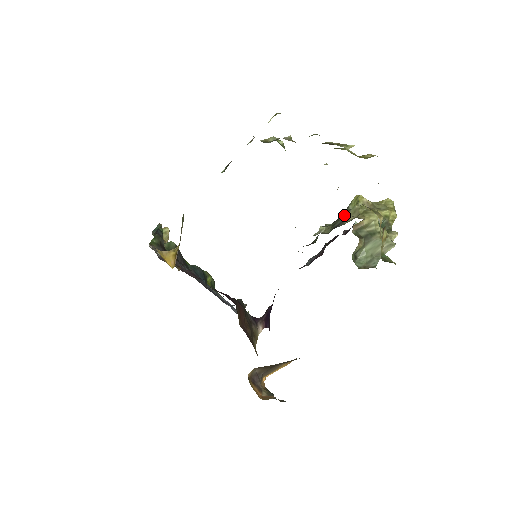
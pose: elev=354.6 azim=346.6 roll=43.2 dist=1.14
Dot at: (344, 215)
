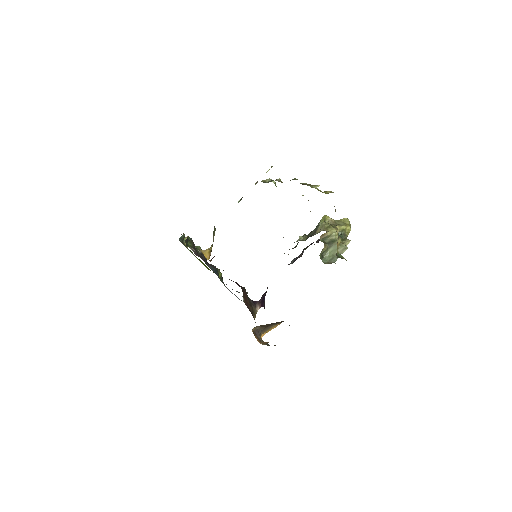
Dot at: (315, 229)
